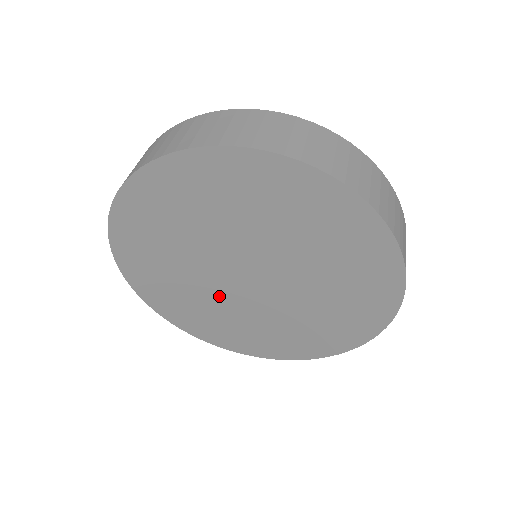
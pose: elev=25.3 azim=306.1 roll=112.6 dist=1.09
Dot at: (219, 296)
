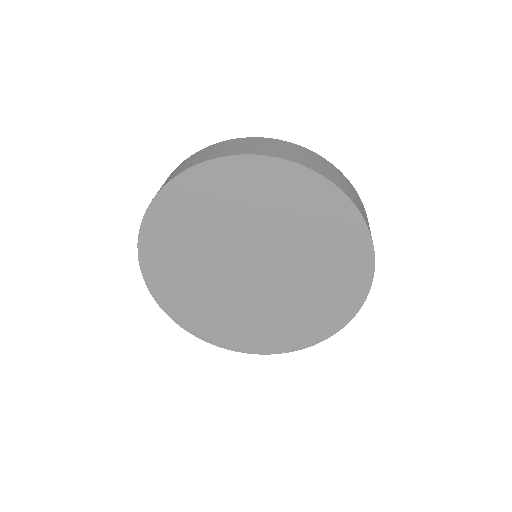
Dot at: (215, 278)
